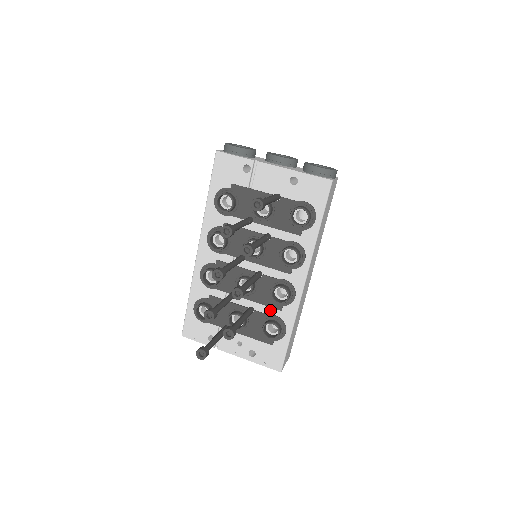
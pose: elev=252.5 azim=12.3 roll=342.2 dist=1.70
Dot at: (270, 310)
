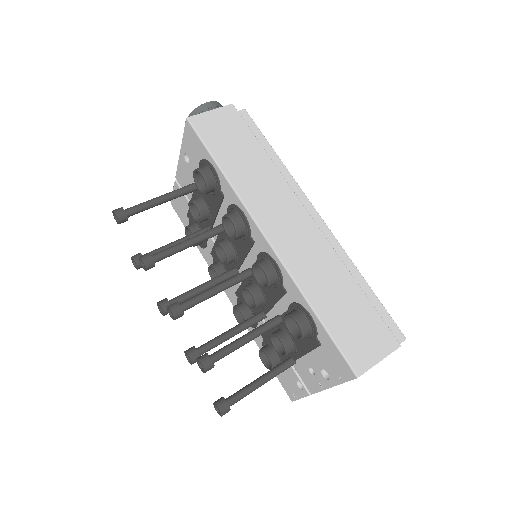
Dot at: (284, 302)
